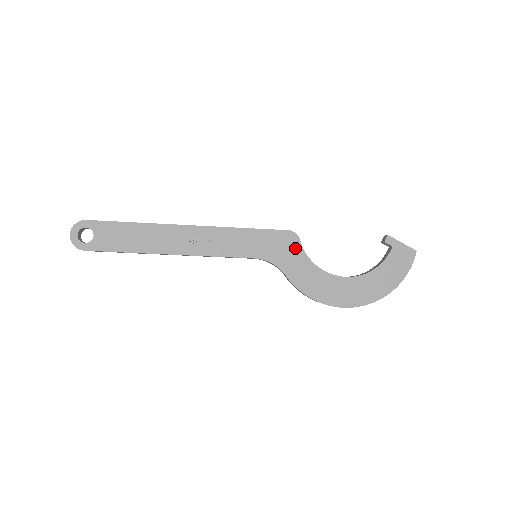
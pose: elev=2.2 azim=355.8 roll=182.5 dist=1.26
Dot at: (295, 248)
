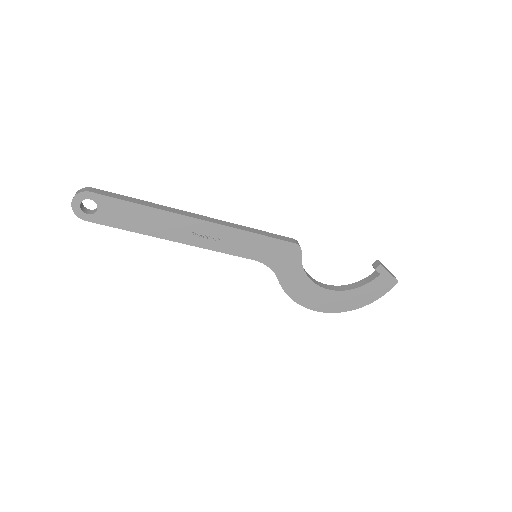
Dot at: (294, 259)
